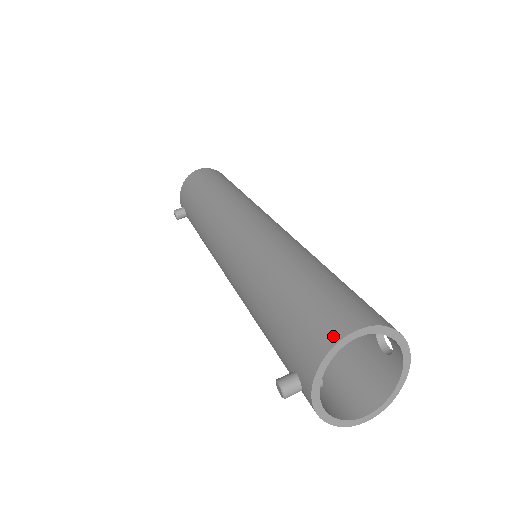
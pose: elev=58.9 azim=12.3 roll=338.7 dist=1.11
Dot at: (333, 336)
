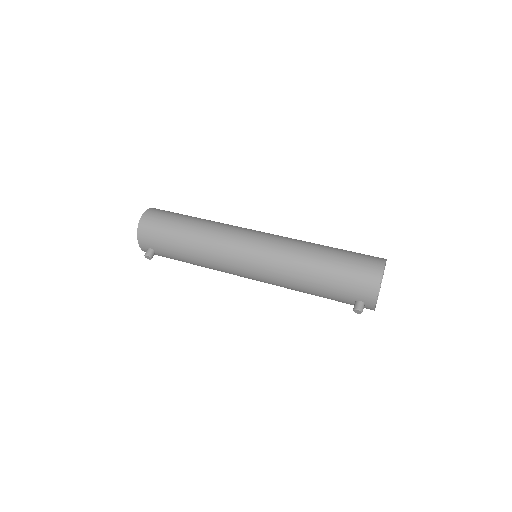
Dot at: (377, 278)
